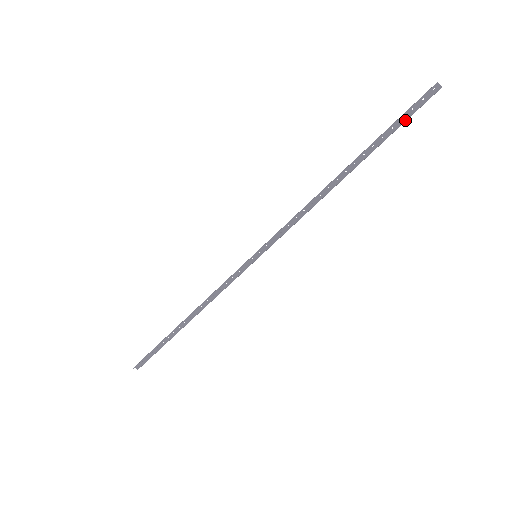
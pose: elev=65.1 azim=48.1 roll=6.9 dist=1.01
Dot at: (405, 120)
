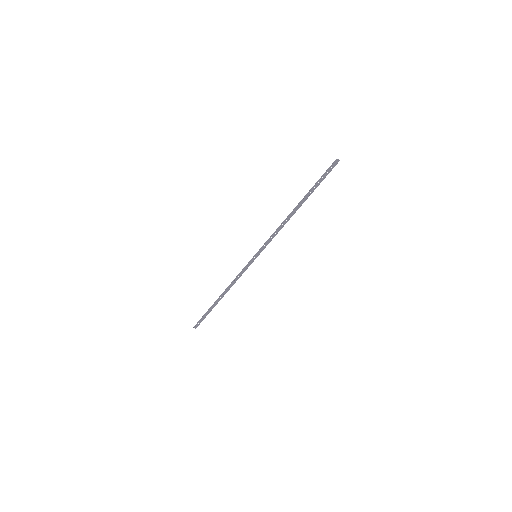
Dot at: (324, 178)
